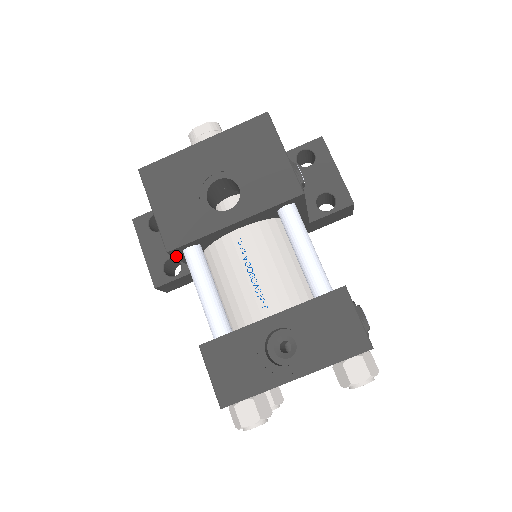
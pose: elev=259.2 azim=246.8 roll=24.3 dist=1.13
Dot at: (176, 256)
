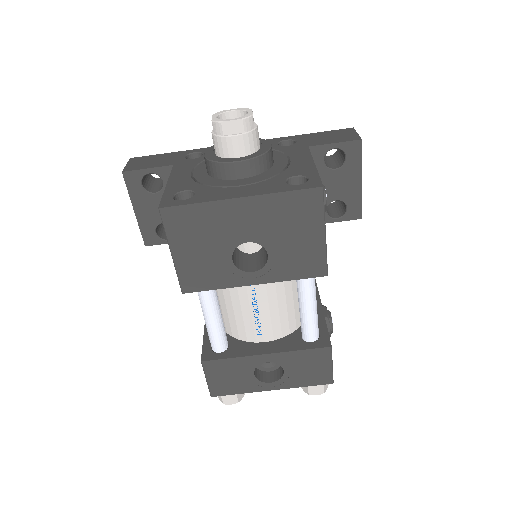
Dot at: occluded
